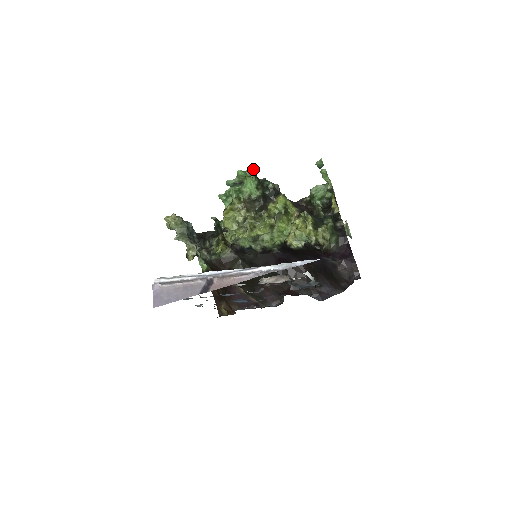
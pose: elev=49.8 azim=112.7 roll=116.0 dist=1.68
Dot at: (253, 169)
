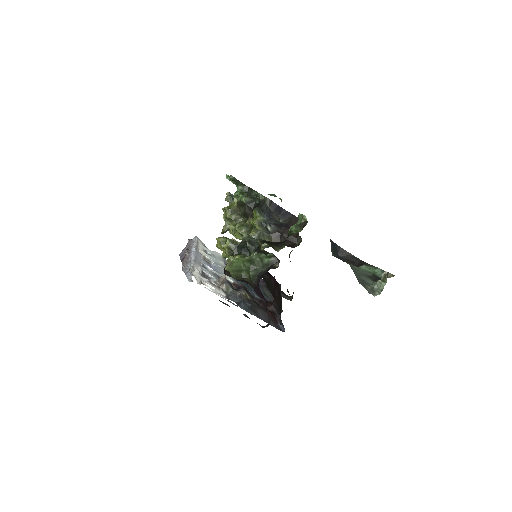
Dot at: (230, 176)
